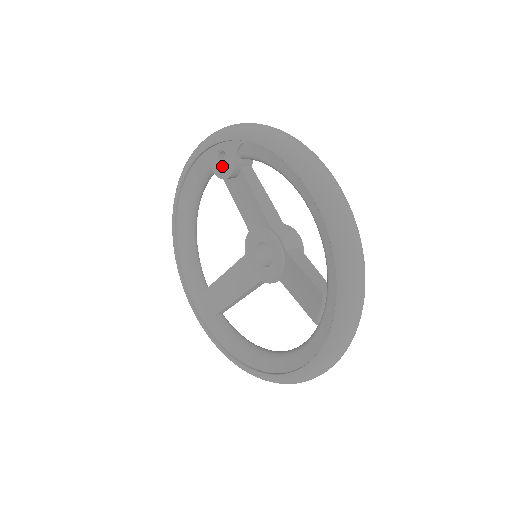
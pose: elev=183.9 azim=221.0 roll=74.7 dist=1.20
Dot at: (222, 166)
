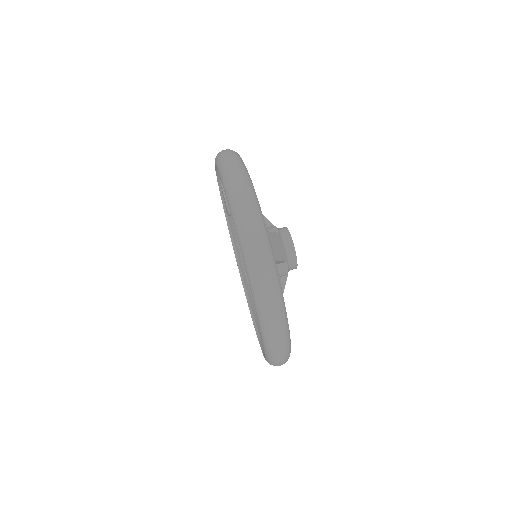
Dot at: occluded
